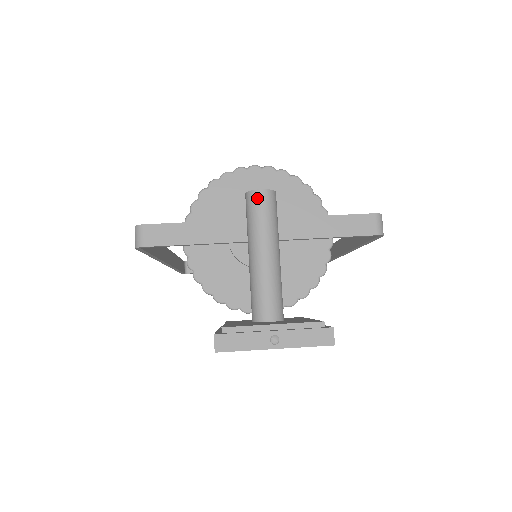
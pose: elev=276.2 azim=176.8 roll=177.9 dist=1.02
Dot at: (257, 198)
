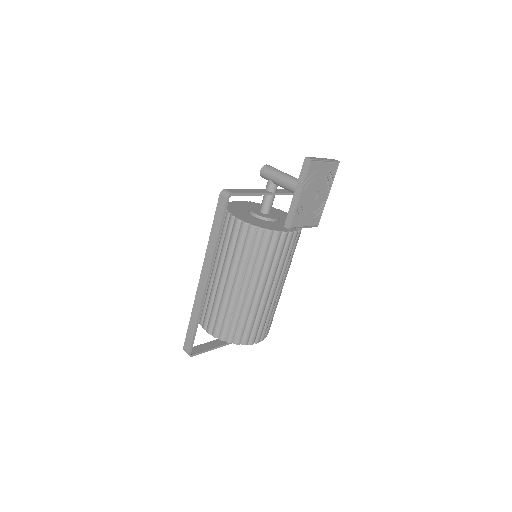
Dot at: (268, 166)
